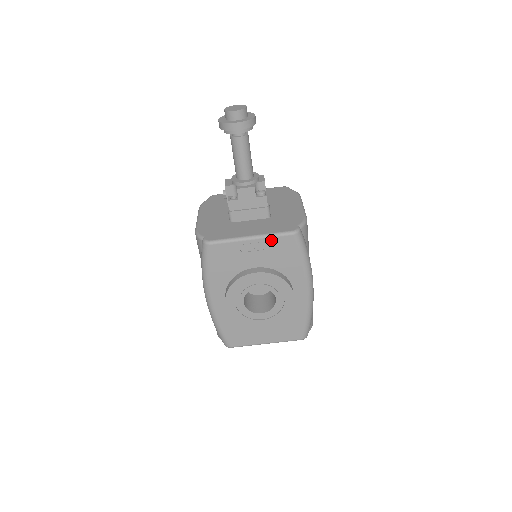
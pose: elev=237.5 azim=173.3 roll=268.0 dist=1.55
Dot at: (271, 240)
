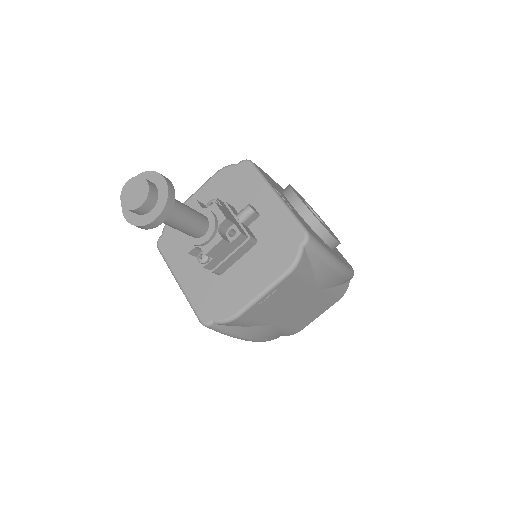
Dot at: occluded
